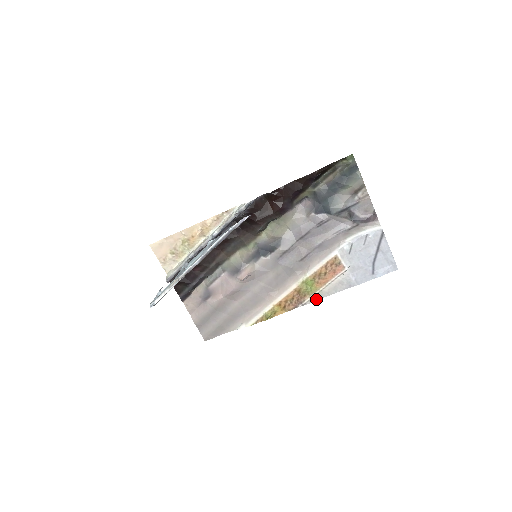
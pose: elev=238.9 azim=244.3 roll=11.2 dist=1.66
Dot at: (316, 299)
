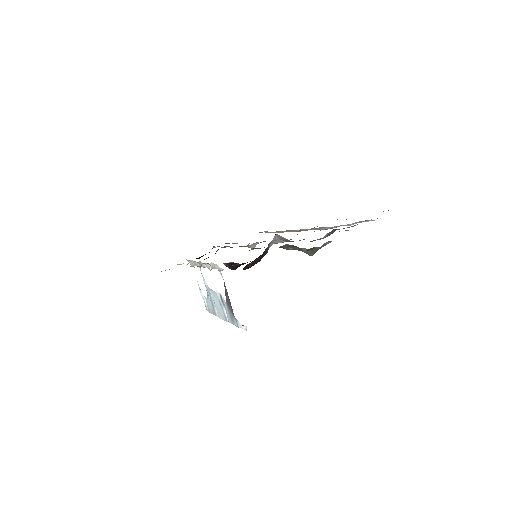
Dot at: occluded
